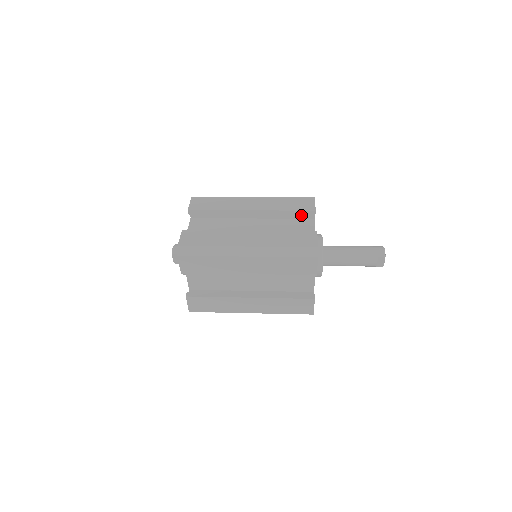
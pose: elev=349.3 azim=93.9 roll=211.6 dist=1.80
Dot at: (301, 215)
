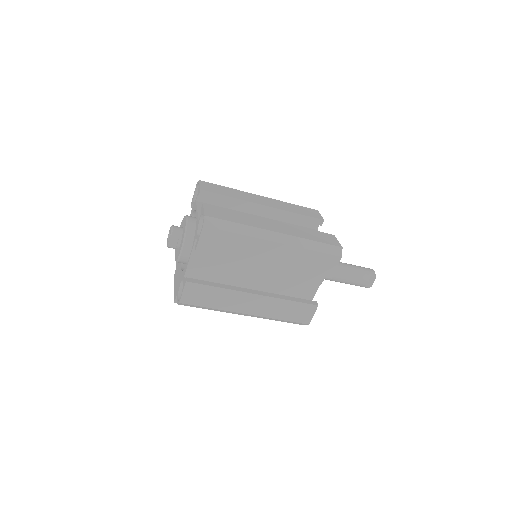
Dot at: (309, 222)
